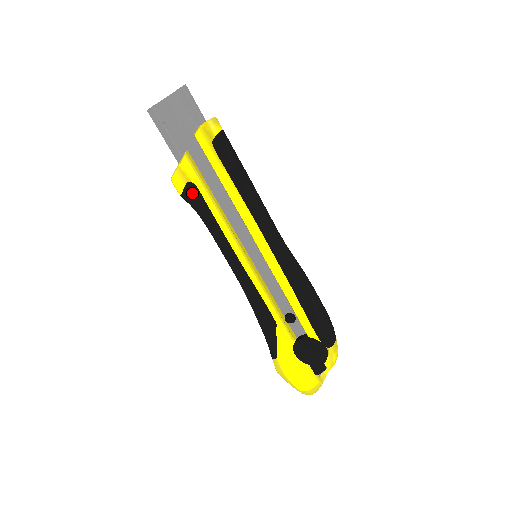
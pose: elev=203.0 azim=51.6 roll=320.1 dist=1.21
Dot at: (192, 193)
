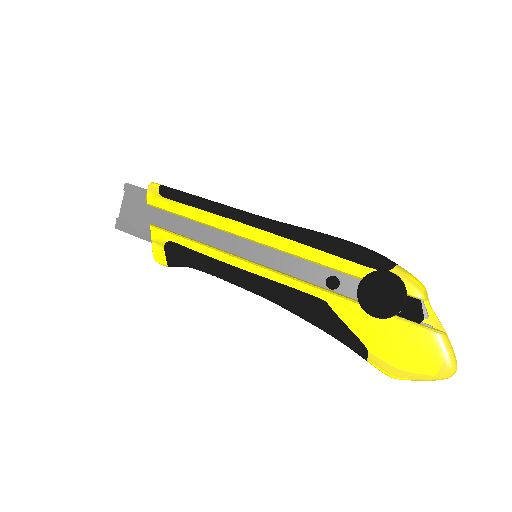
Dot at: (172, 251)
